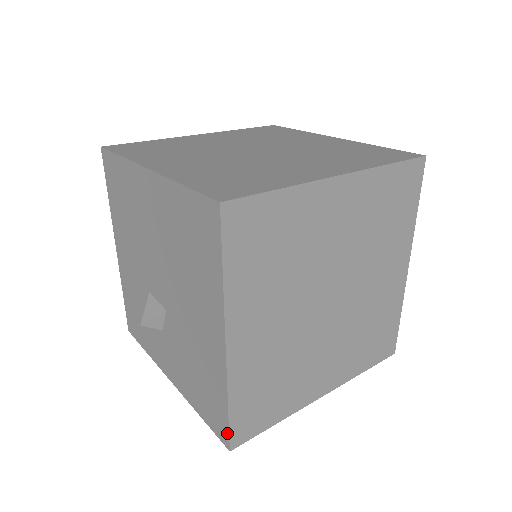
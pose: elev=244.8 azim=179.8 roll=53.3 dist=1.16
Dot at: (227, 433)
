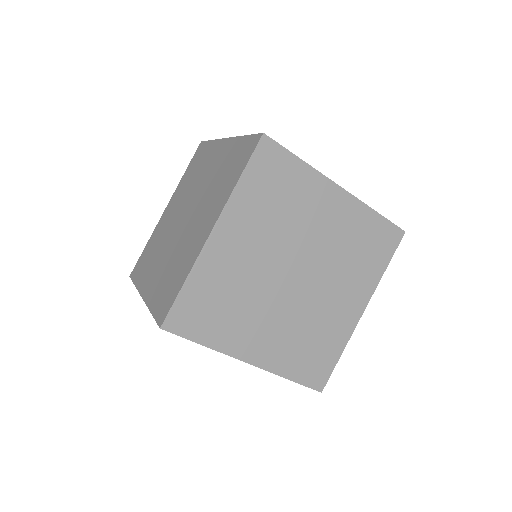
Dot at: (309, 387)
